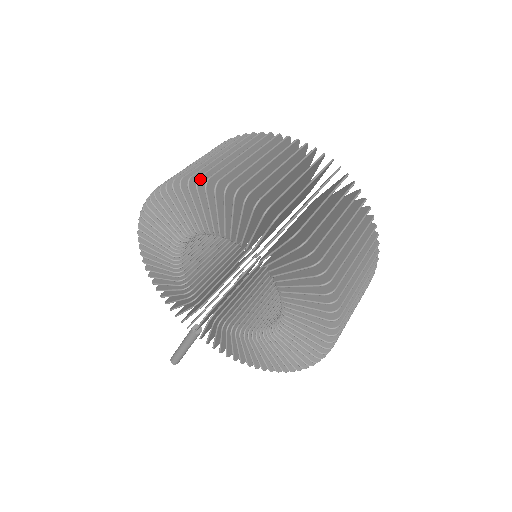
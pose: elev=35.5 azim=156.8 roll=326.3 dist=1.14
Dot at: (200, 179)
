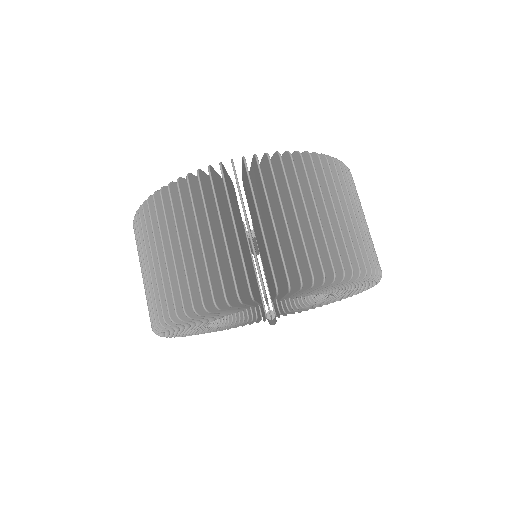
Dot at: (178, 314)
